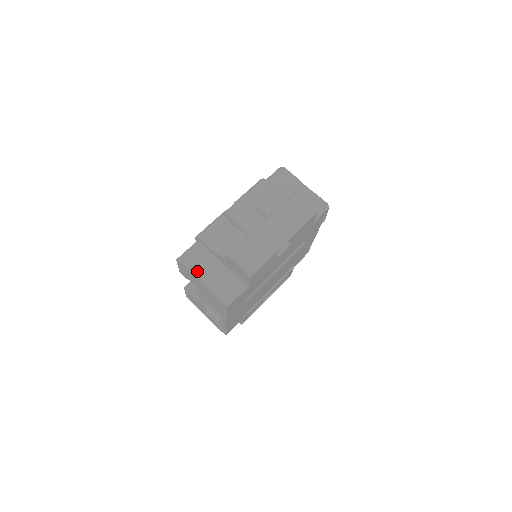
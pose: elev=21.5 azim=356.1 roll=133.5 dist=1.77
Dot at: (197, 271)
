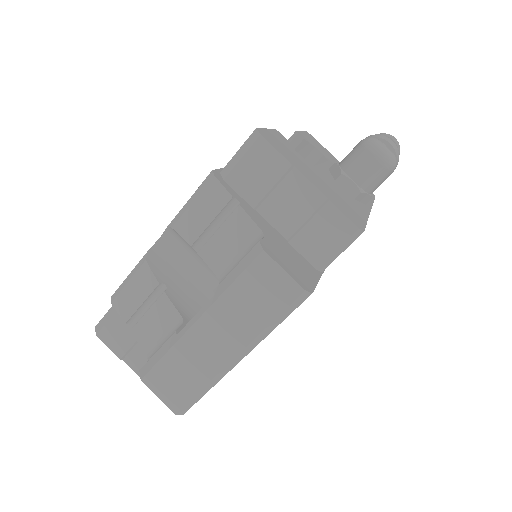
Dot at: (124, 354)
